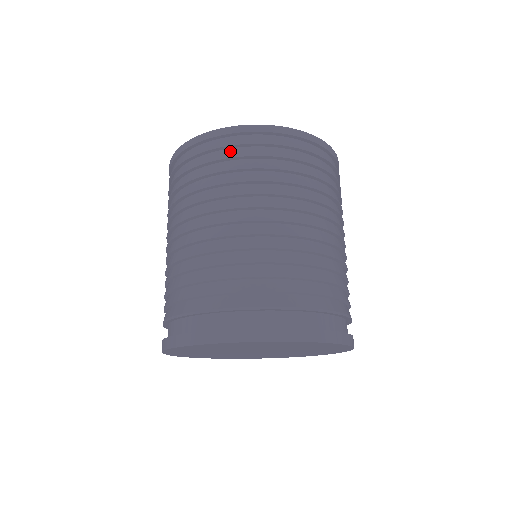
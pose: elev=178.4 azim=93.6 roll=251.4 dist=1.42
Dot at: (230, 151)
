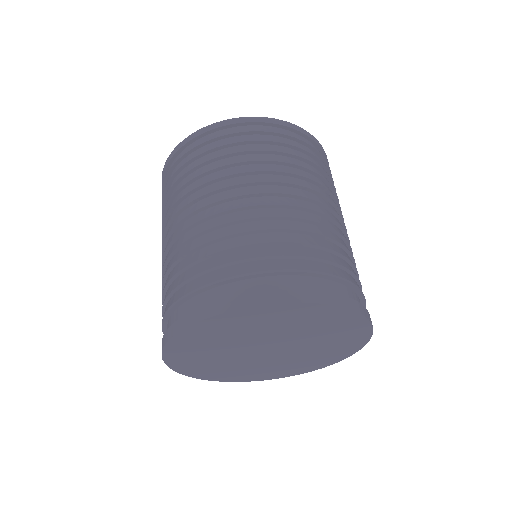
Dot at: (267, 136)
